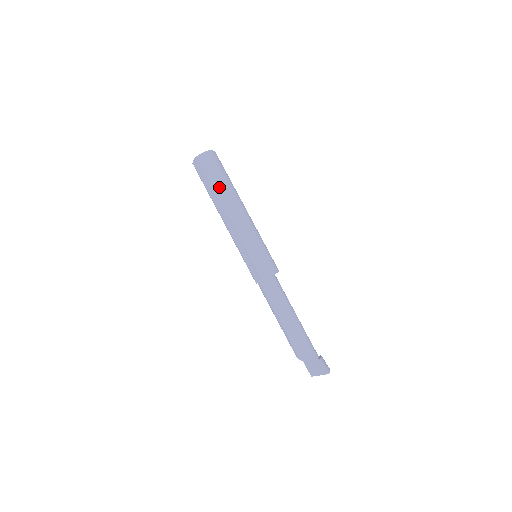
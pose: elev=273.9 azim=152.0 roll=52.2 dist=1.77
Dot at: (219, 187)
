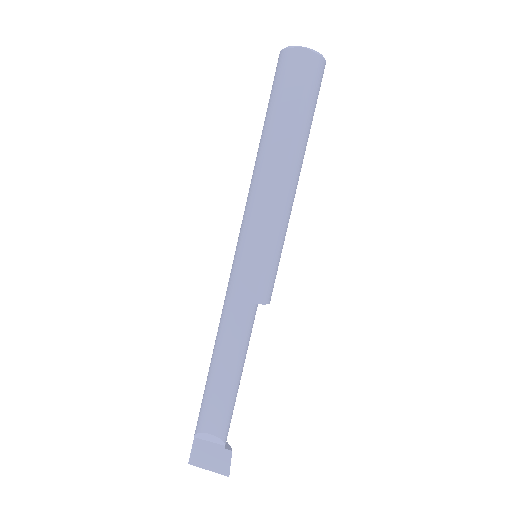
Dot at: (305, 125)
